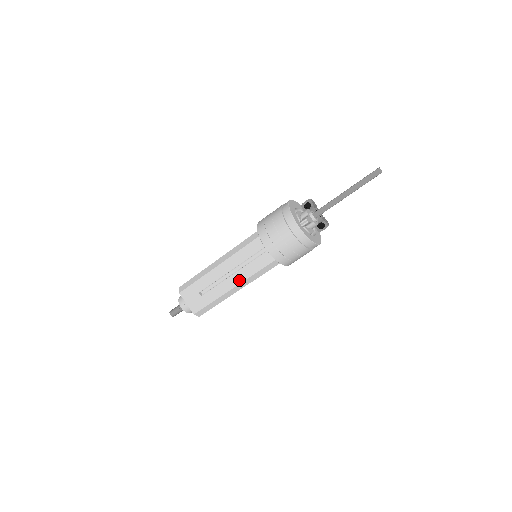
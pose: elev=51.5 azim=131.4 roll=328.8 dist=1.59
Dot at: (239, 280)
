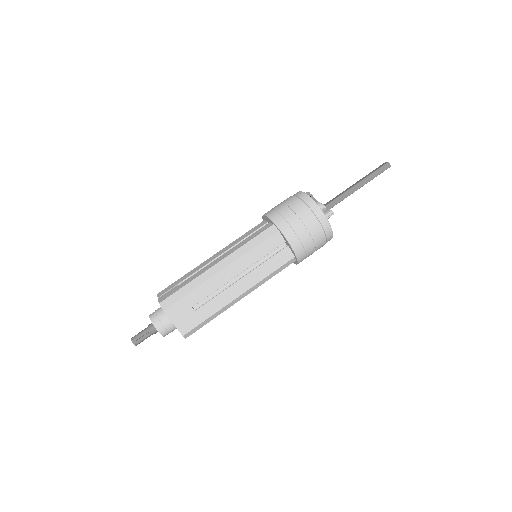
Dot at: (249, 285)
